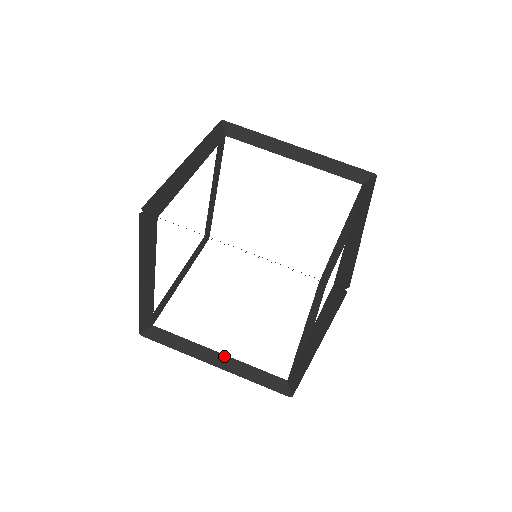
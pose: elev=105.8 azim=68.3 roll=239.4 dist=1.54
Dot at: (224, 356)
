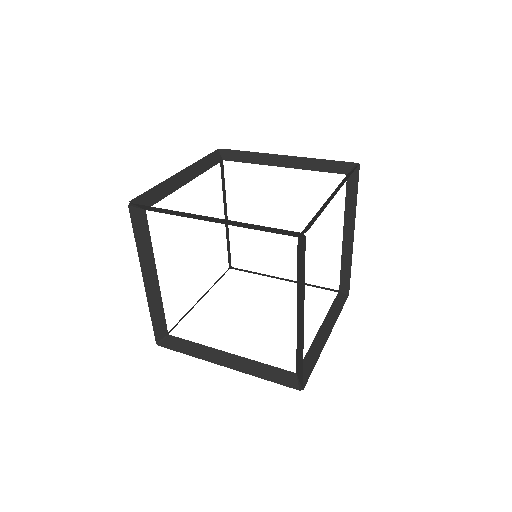
Dot at: (222, 223)
